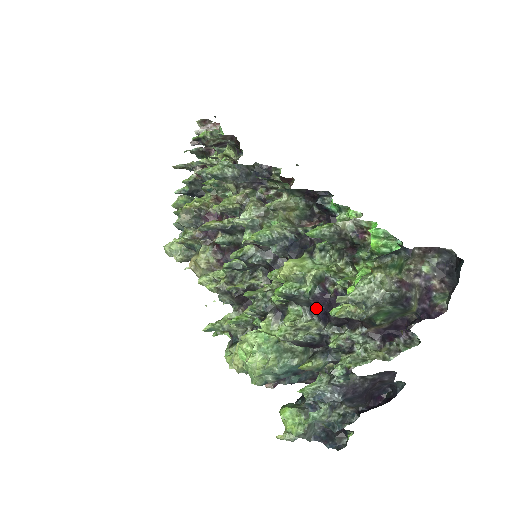
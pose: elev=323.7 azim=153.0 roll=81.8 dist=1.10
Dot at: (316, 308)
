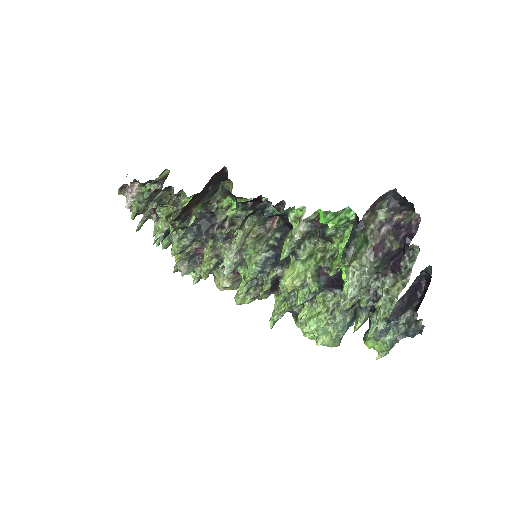
Dot at: (331, 287)
